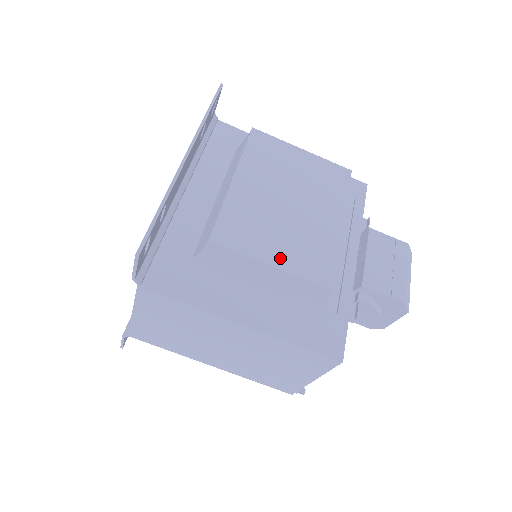
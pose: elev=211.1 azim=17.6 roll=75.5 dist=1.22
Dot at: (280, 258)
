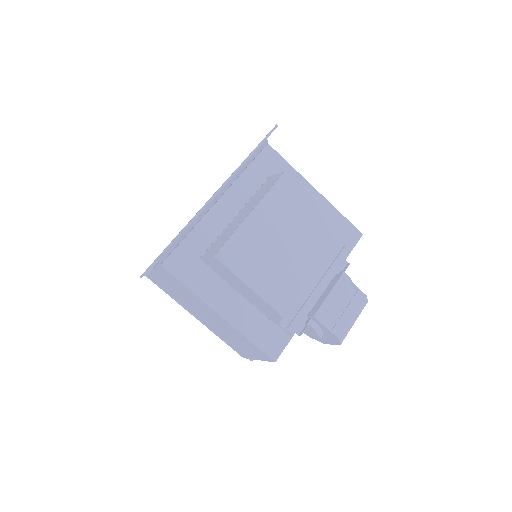
Dot at: (259, 284)
